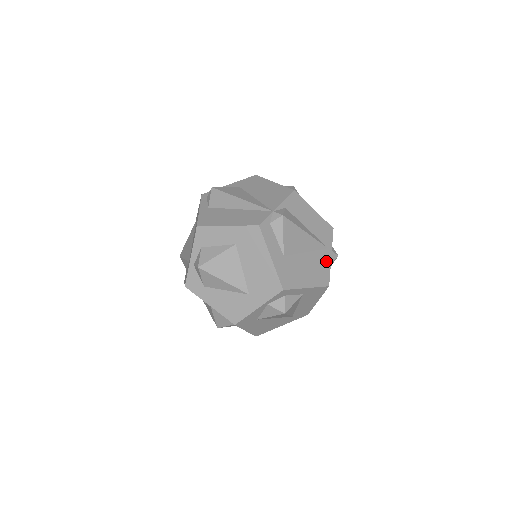
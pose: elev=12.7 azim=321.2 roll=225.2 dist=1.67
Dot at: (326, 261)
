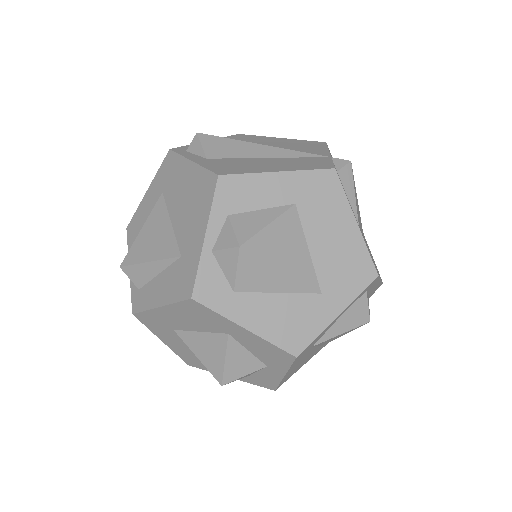
Dot at: occluded
